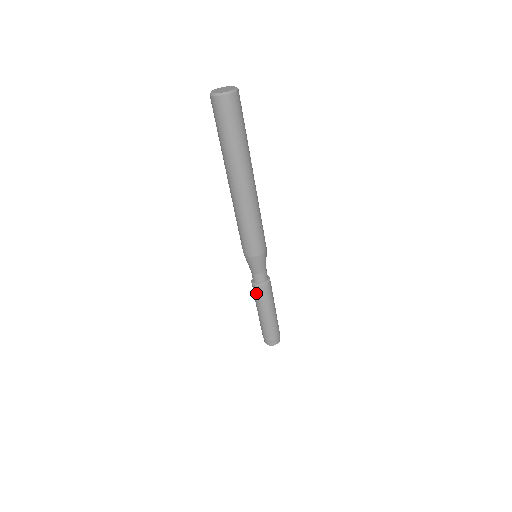
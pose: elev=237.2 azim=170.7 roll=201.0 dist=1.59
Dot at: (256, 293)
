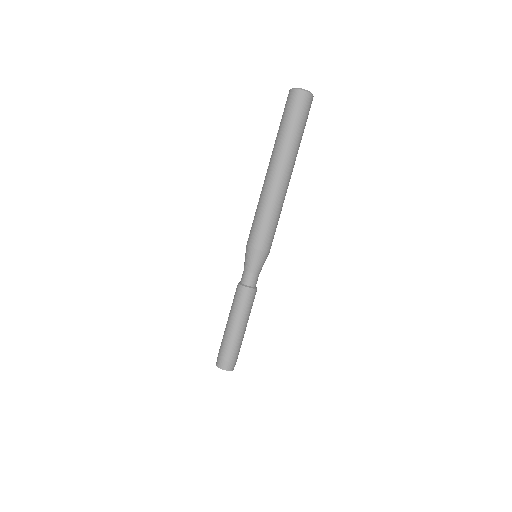
Dot at: (236, 293)
